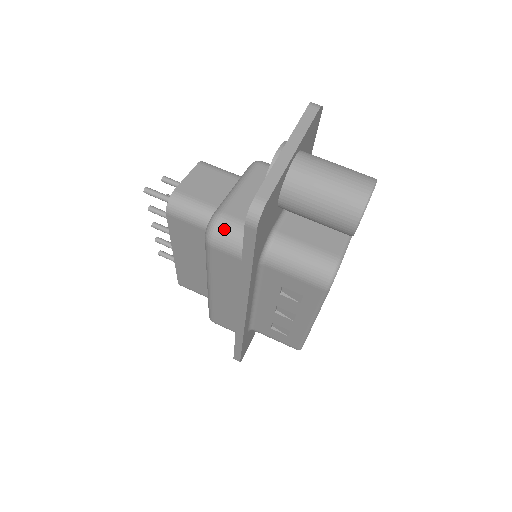
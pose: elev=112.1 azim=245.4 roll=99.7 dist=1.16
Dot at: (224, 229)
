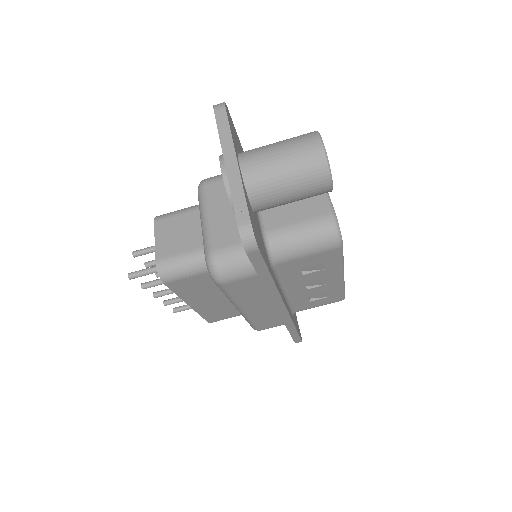
Dot at: (224, 263)
